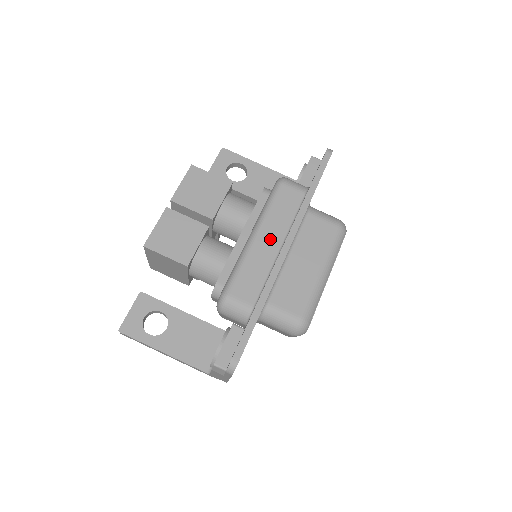
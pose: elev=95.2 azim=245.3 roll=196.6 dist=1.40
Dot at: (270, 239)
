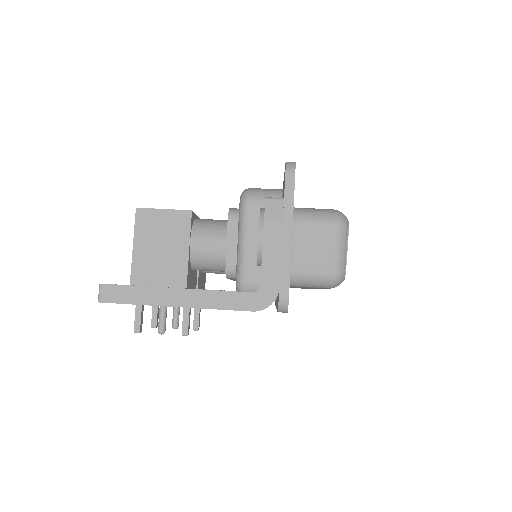
Dot at: occluded
